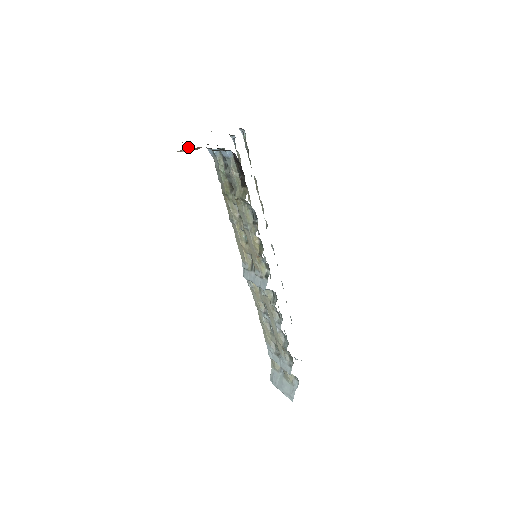
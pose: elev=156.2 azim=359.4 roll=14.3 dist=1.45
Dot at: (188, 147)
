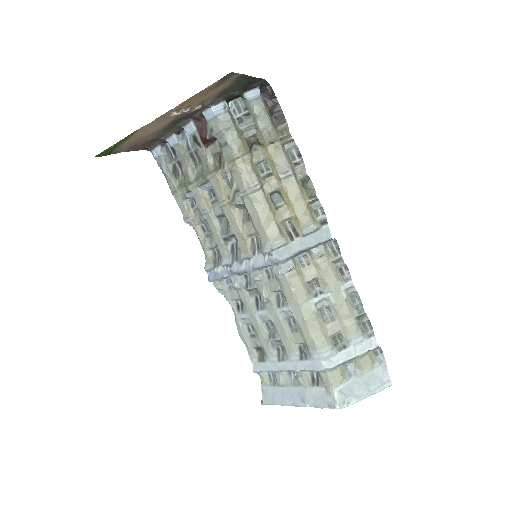
Dot at: occluded
